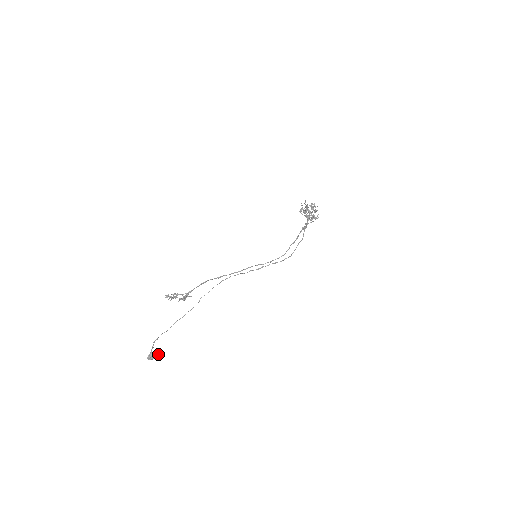
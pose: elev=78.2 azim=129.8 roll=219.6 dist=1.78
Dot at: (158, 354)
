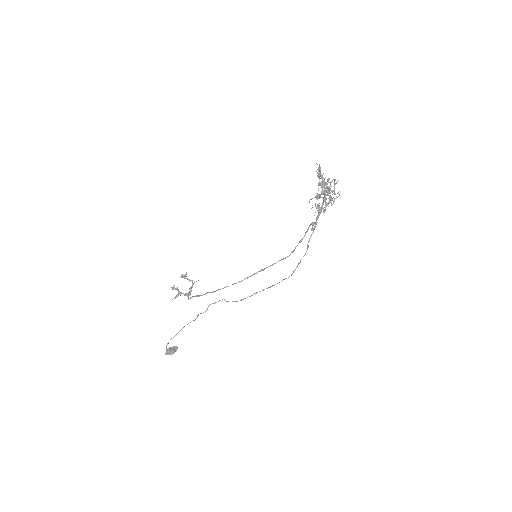
Dot at: (174, 351)
